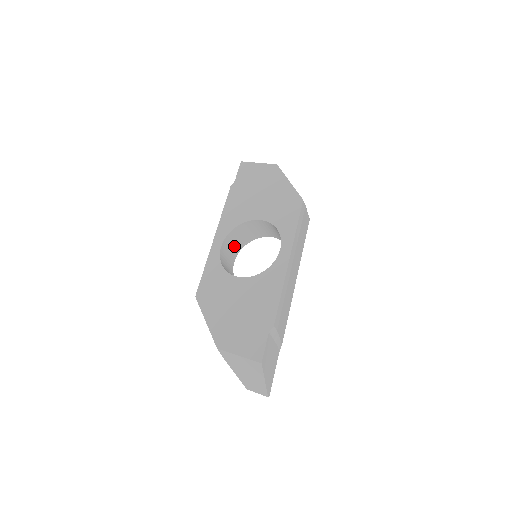
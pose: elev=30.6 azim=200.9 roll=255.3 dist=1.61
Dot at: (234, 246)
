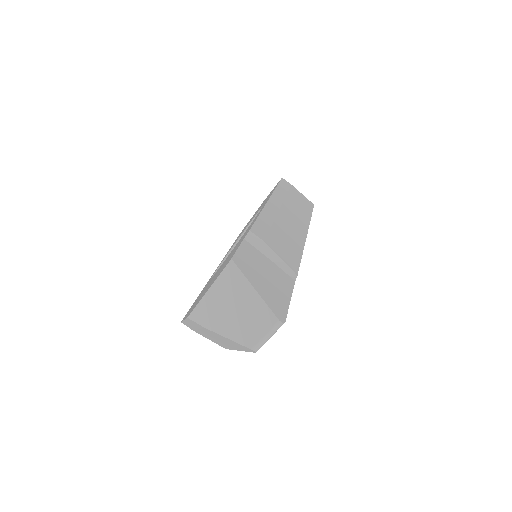
Dot at: occluded
